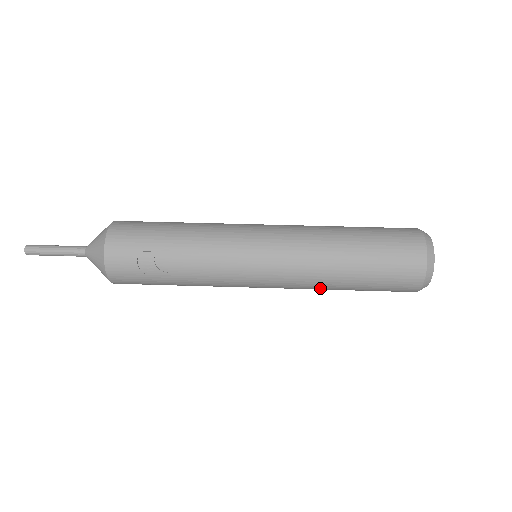
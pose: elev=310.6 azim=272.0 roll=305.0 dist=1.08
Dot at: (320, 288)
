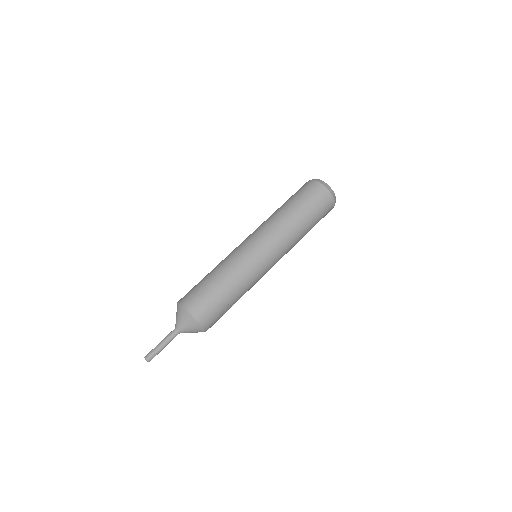
Dot at: occluded
